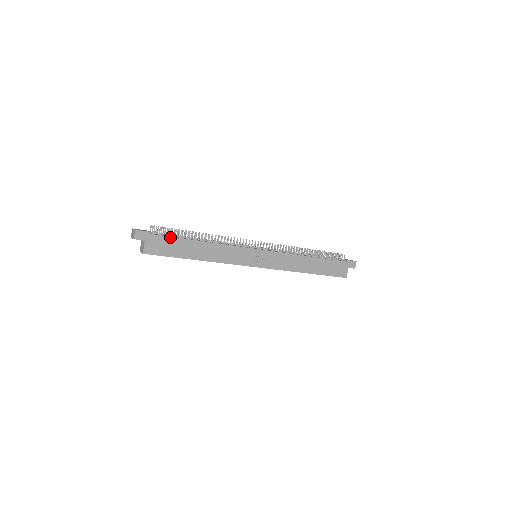
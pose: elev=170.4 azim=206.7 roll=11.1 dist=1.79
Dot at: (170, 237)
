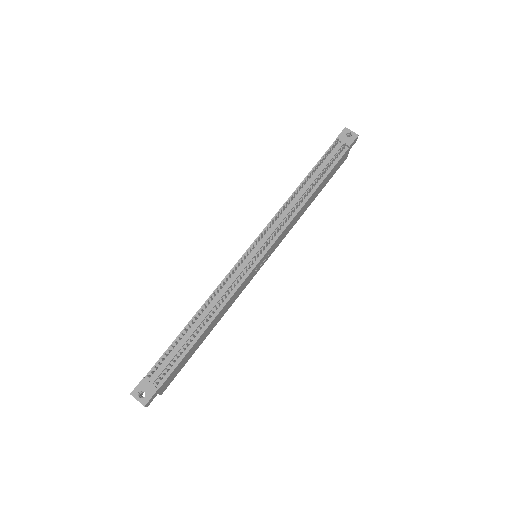
Dot at: (177, 365)
